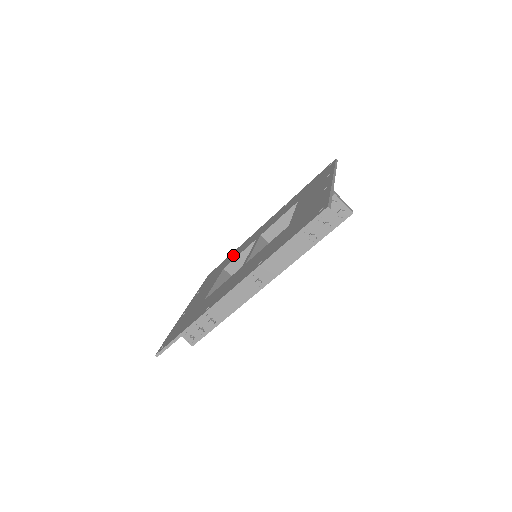
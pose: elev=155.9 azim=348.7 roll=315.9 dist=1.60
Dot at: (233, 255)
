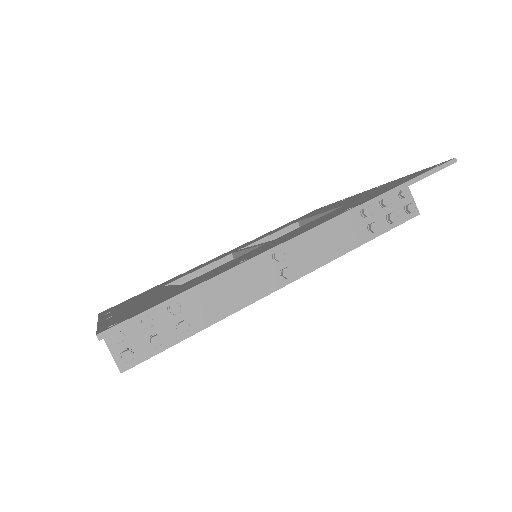
Dot at: (168, 281)
